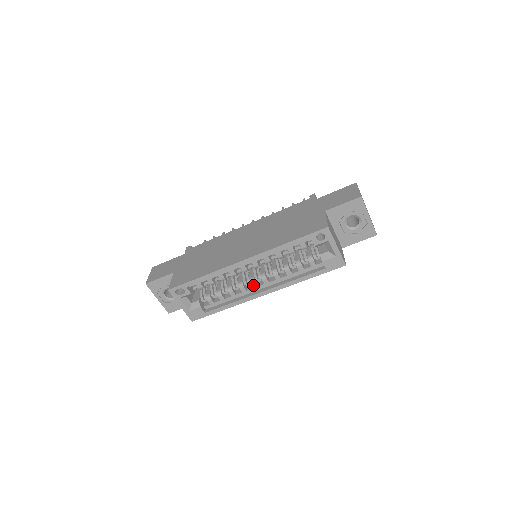
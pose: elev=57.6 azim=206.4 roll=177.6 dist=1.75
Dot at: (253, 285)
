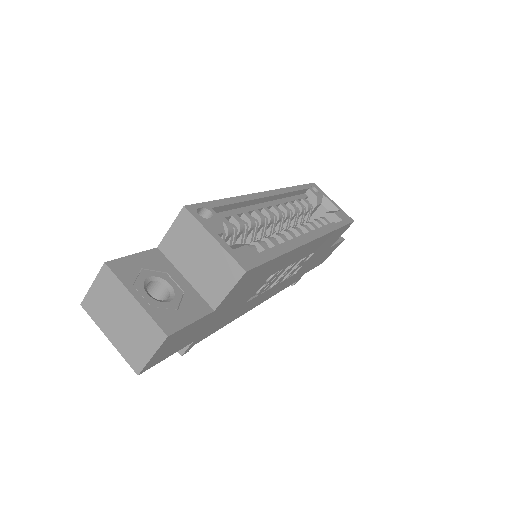
Dot at: (291, 234)
